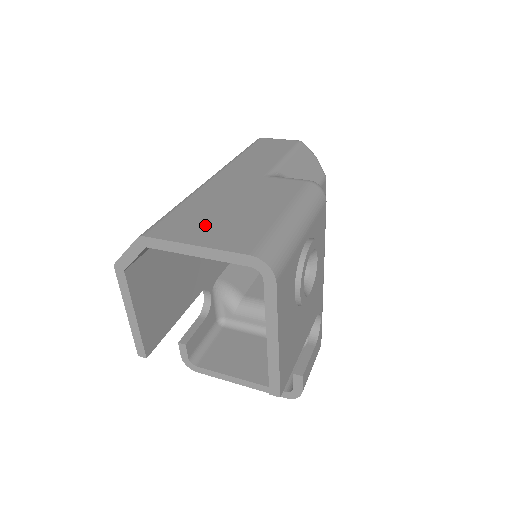
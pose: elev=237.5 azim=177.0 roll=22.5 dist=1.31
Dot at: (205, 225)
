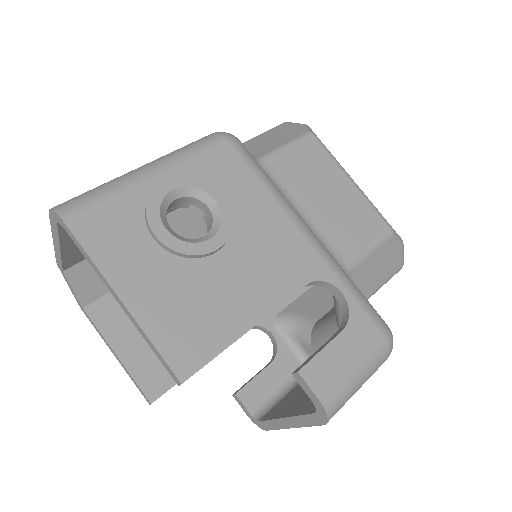
Dot at: occluded
